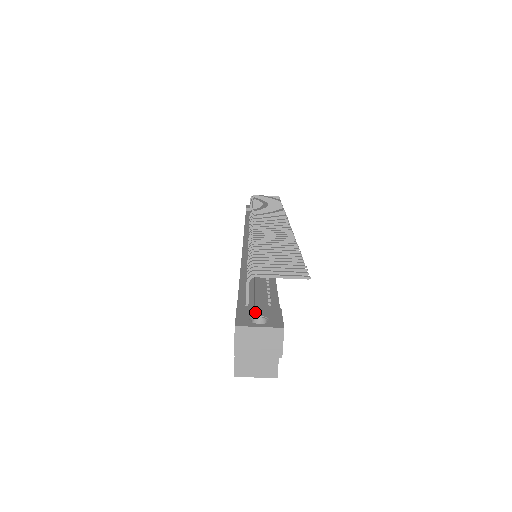
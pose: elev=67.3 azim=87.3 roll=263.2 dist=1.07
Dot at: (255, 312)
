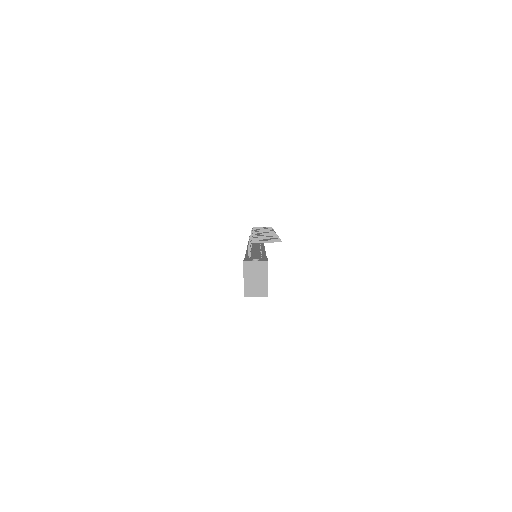
Dot at: (253, 259)
